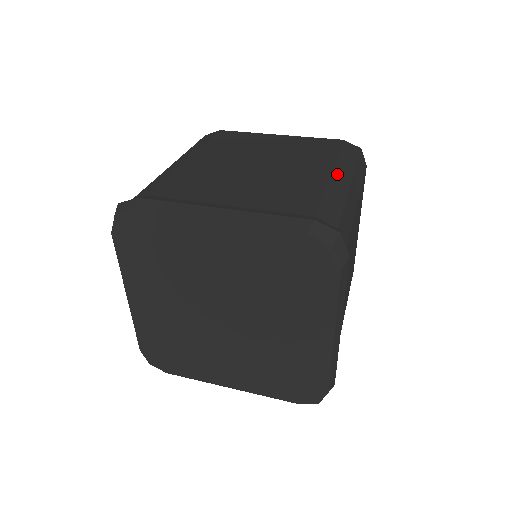
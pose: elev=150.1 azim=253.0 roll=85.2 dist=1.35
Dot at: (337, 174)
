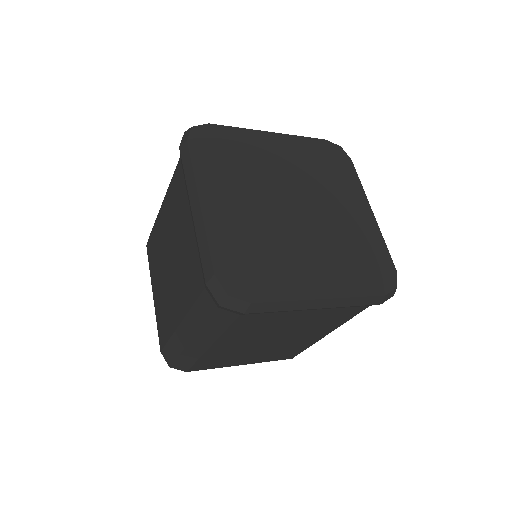
Dot at: occluded
